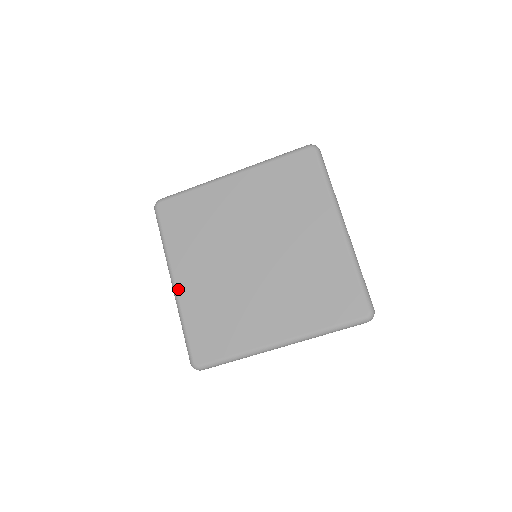
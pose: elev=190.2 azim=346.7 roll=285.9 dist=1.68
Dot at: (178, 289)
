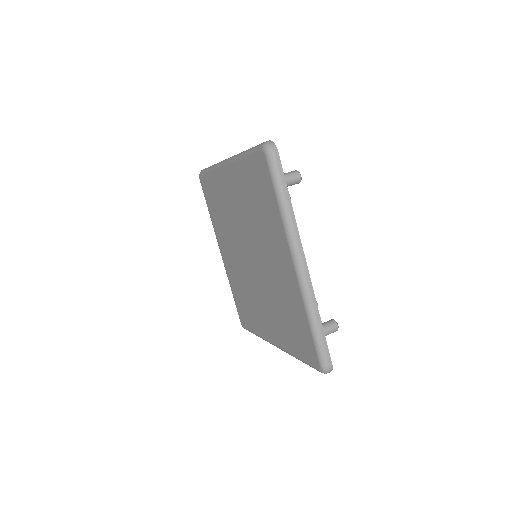
Dot at: (223, 261)
